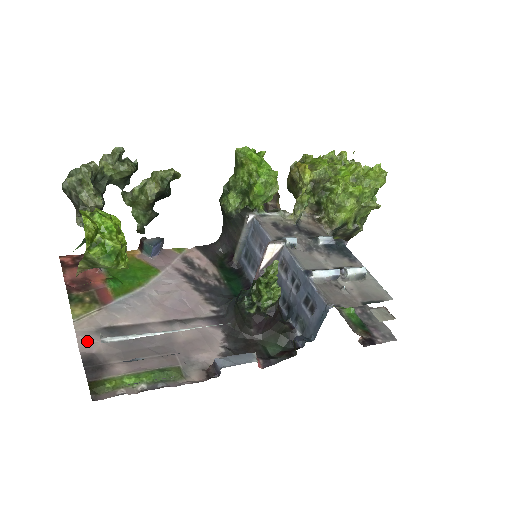
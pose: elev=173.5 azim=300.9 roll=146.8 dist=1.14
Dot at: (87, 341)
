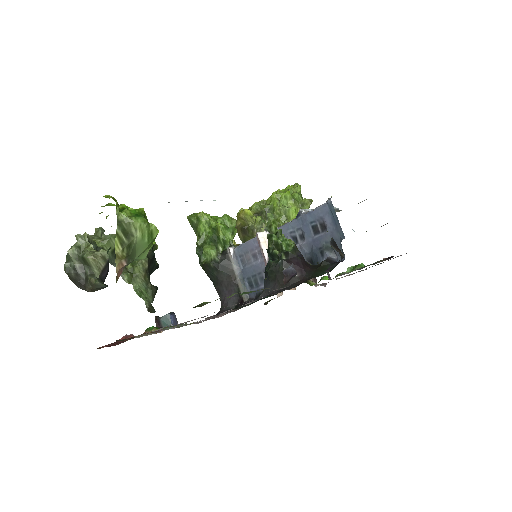
Dot at: (159, 329)
